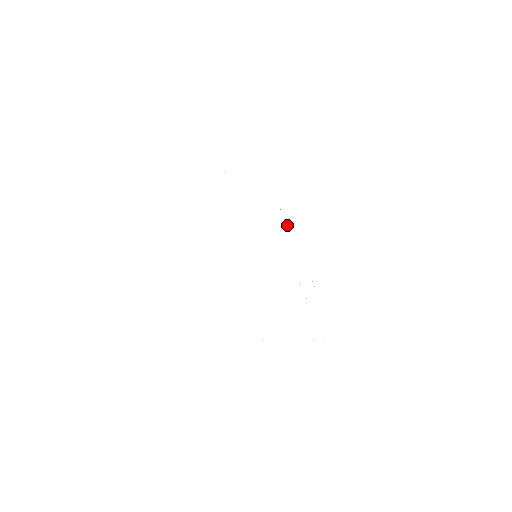
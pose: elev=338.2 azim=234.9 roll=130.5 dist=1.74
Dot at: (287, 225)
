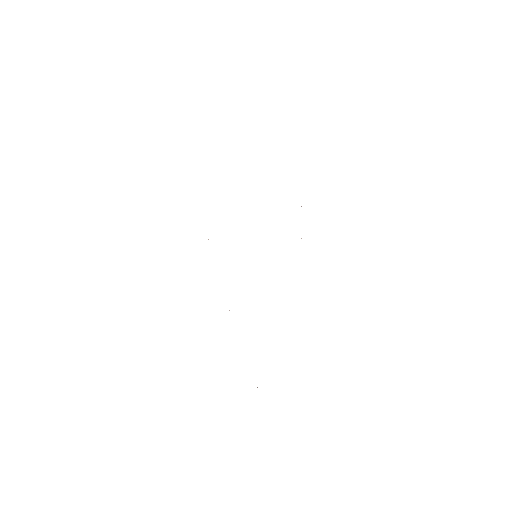
Dot at: occluded
